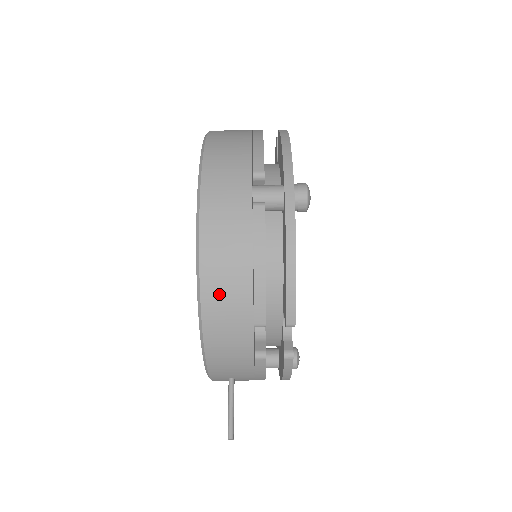
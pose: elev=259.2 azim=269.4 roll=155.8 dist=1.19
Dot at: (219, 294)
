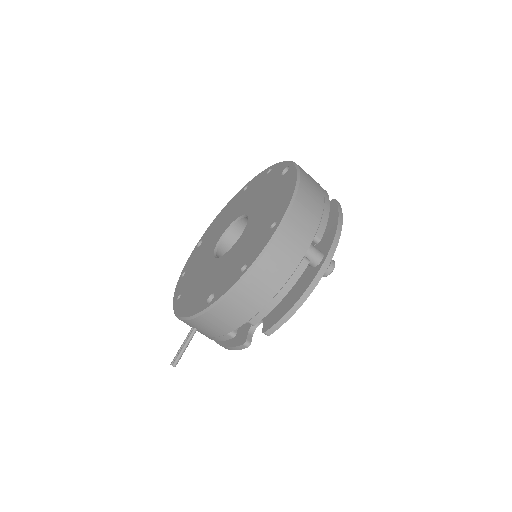
Dot at: (246, 294)
